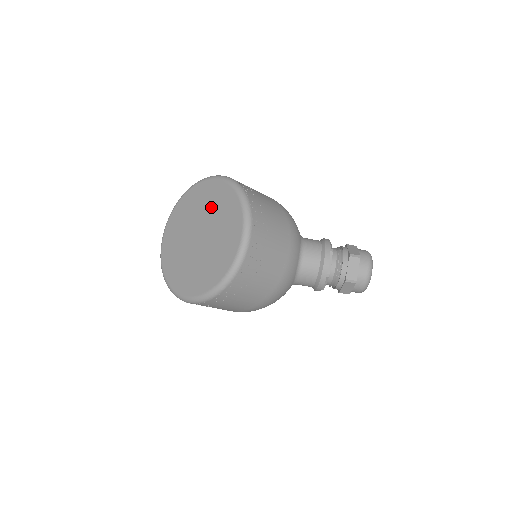
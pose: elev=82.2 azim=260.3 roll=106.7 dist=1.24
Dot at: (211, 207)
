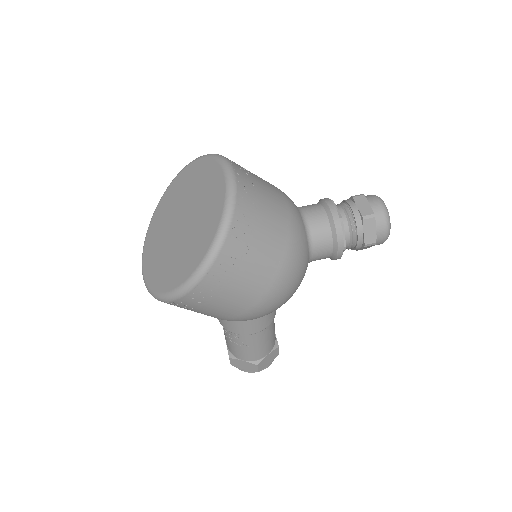
Dot at: (183, 192)
